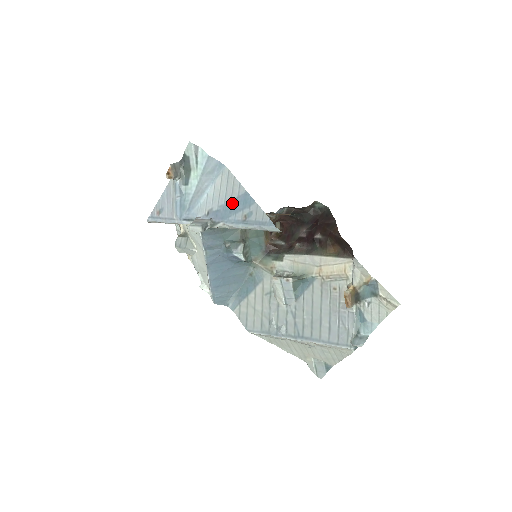
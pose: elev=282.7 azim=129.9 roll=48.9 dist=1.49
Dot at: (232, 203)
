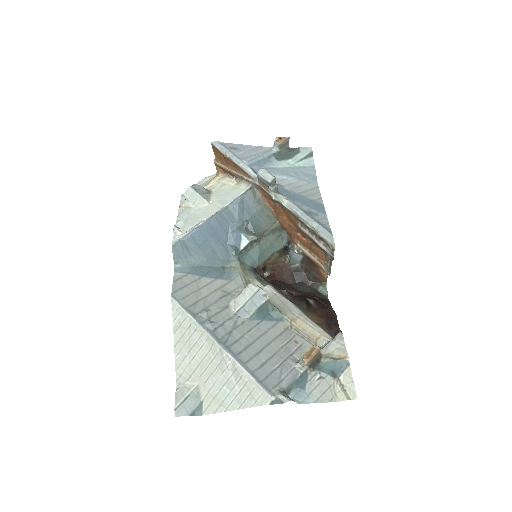
Dot at: (305, 198)
